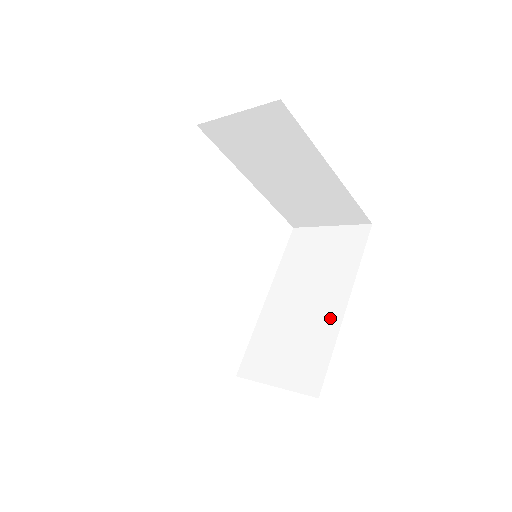
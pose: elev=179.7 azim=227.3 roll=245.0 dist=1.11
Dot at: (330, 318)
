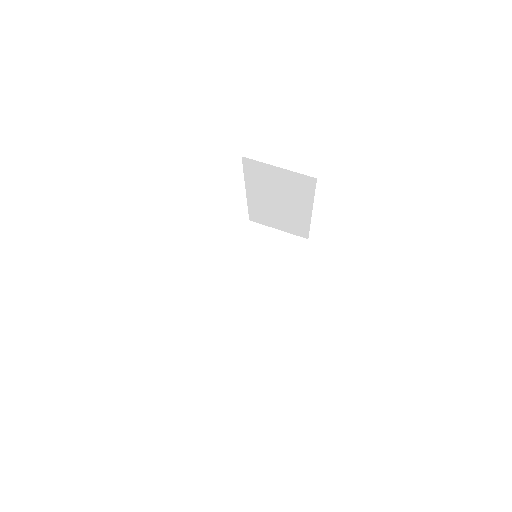
Dot at: (277, 296)
